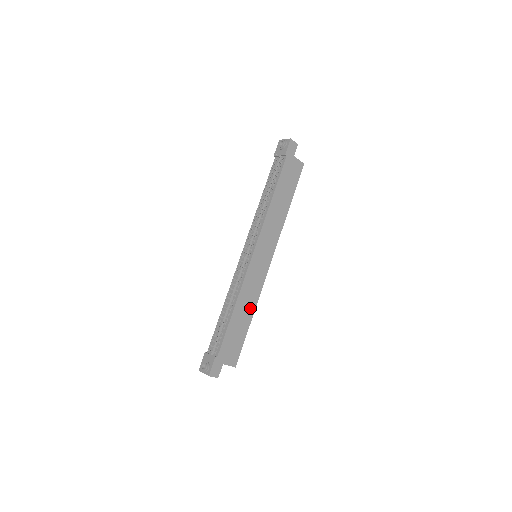
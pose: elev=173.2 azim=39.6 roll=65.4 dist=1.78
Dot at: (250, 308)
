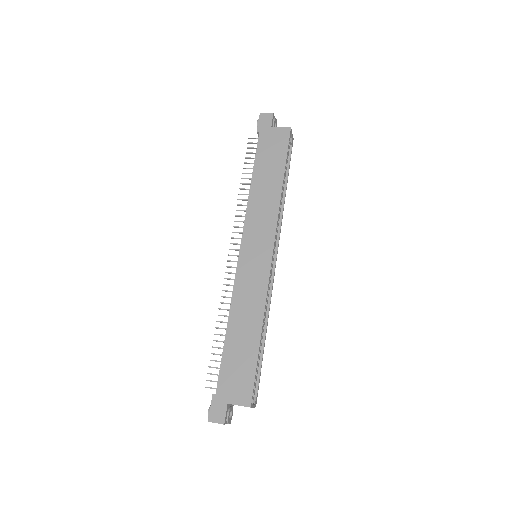
Dot at: (254, 321)
